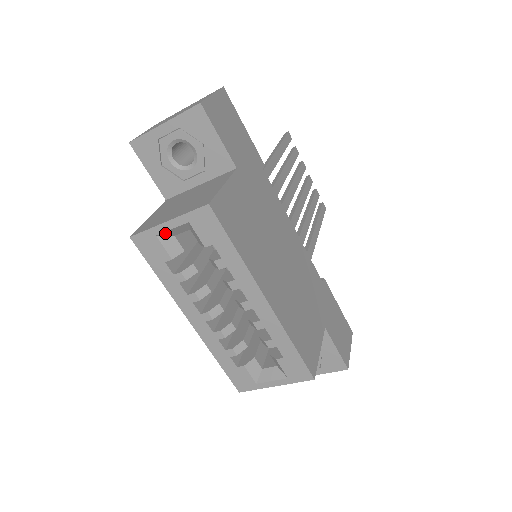
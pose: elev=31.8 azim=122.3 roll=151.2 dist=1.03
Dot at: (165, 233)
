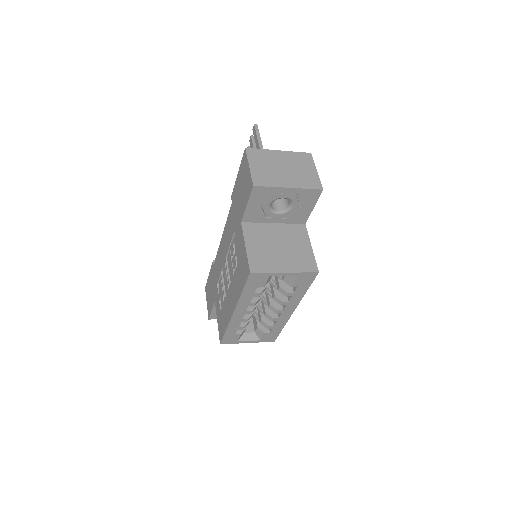
Dot at: (275, 275)
